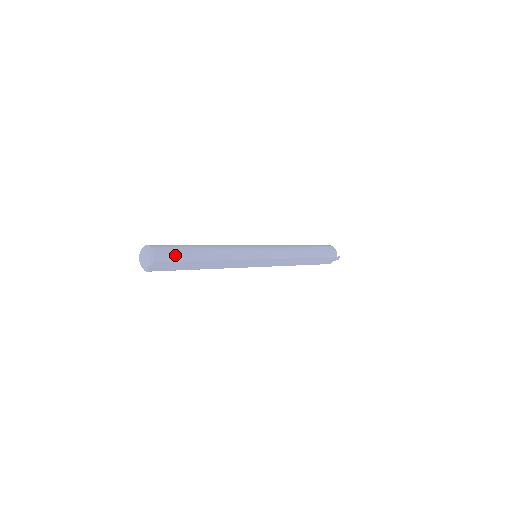
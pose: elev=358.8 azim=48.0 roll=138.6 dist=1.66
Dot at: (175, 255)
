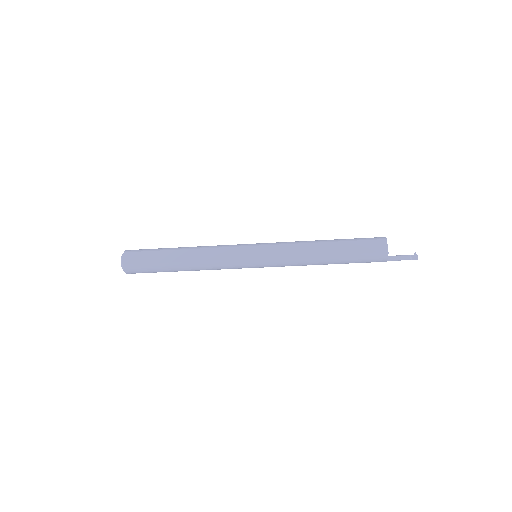
Dot at: (147, 249)
